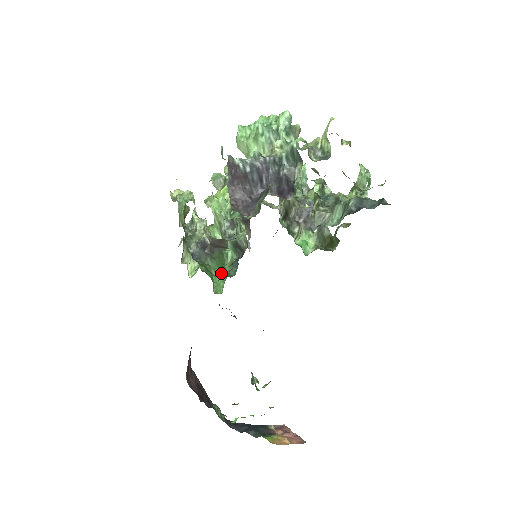
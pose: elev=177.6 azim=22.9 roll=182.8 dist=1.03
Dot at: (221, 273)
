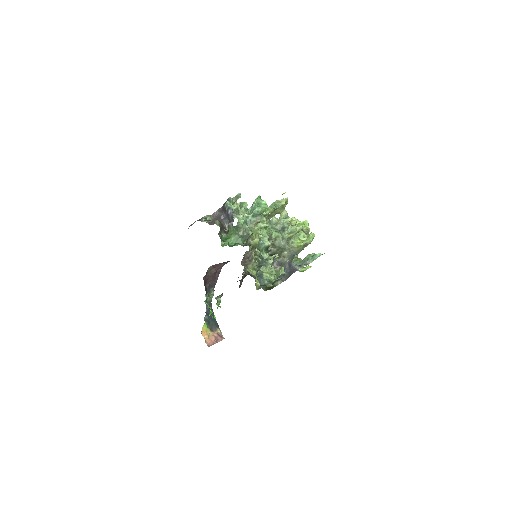
Dot at: (235, 242)
